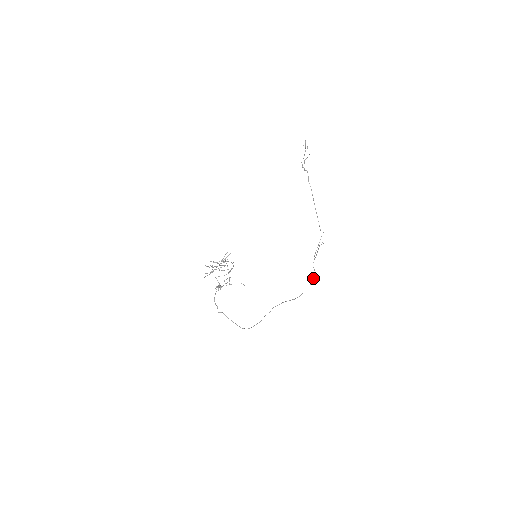
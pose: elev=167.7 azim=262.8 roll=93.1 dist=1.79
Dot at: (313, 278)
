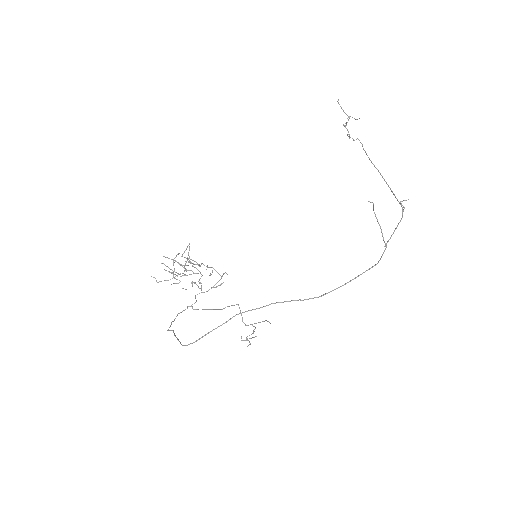
Dot at: occluded
